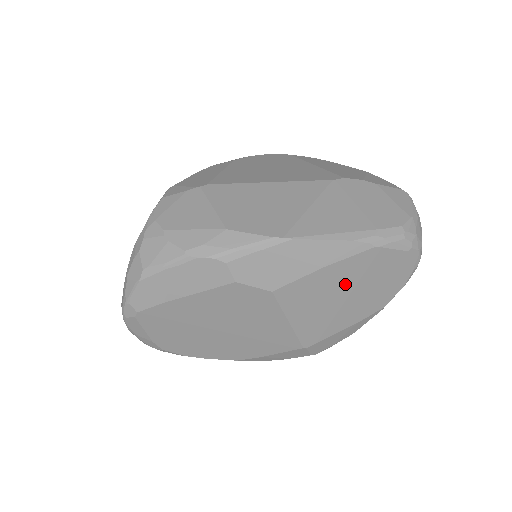
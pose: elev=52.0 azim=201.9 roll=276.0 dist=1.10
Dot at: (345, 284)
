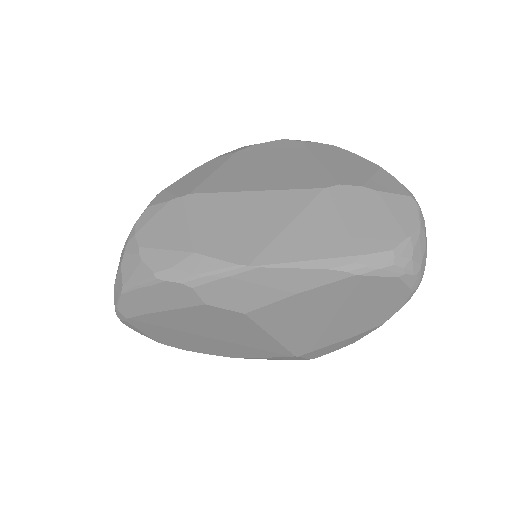
Dot at: (327, 307)
